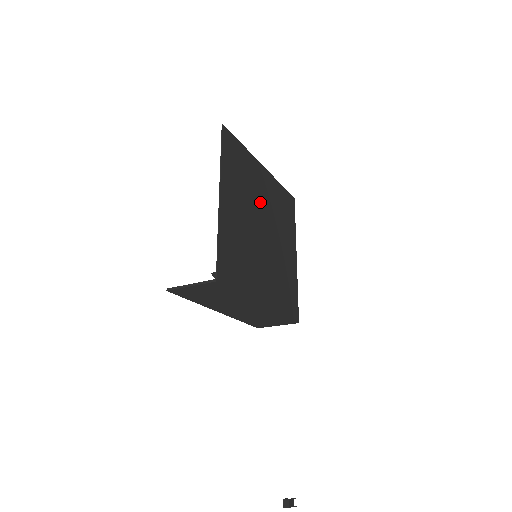
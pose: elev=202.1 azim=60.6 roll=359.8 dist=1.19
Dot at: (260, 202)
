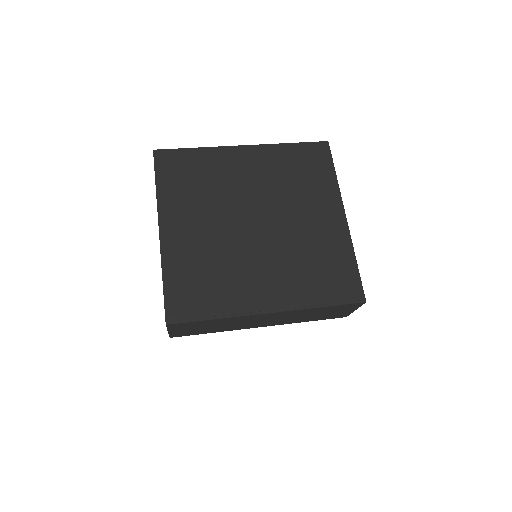
Dot at: (242, 192)
